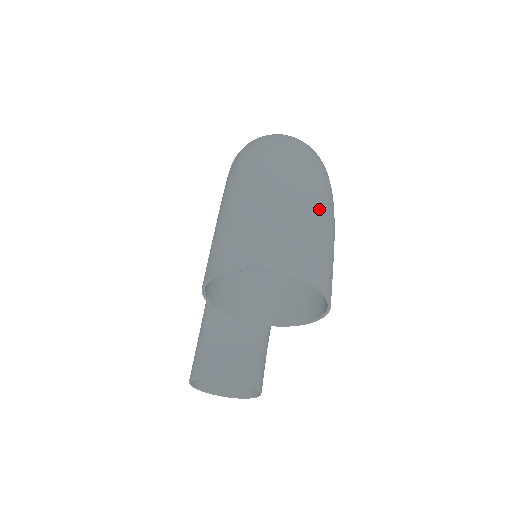
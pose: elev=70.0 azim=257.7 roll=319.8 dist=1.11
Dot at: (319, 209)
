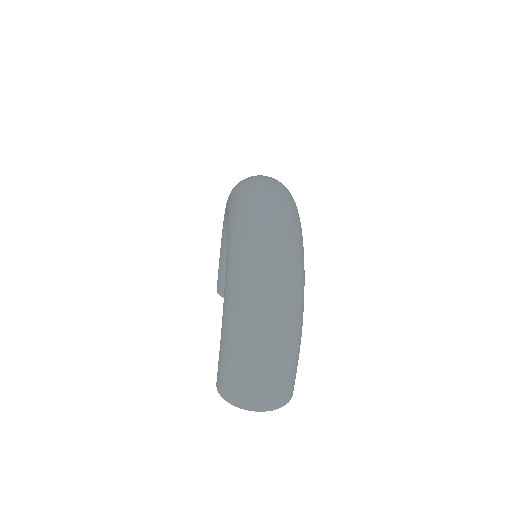
Dot at: (286, 360)
